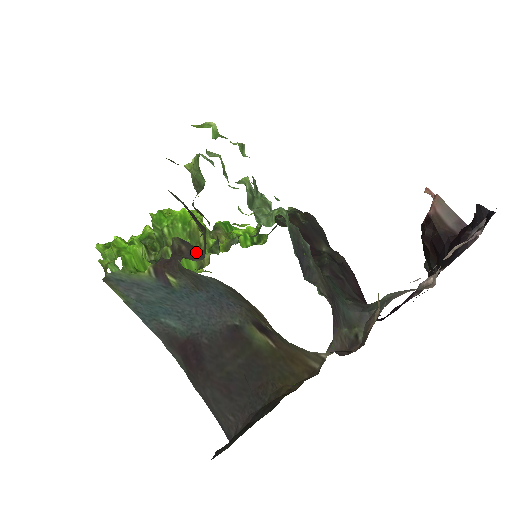
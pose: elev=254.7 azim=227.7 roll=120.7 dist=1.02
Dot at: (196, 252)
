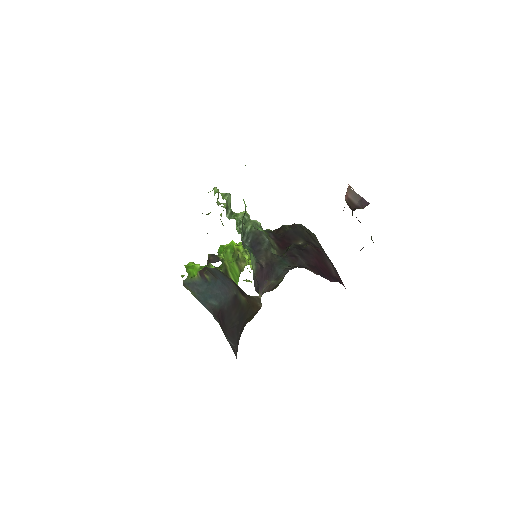
Dot at: (219, 260)
